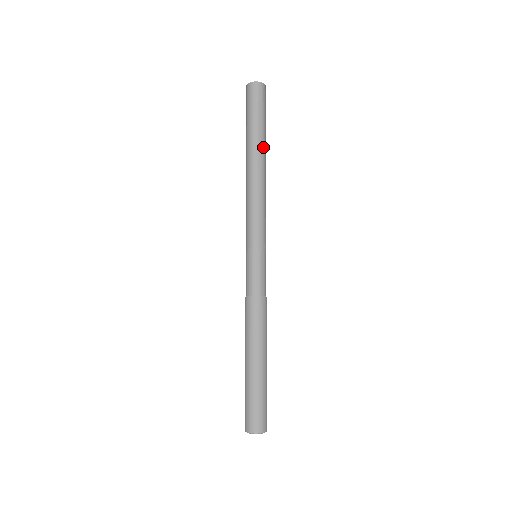
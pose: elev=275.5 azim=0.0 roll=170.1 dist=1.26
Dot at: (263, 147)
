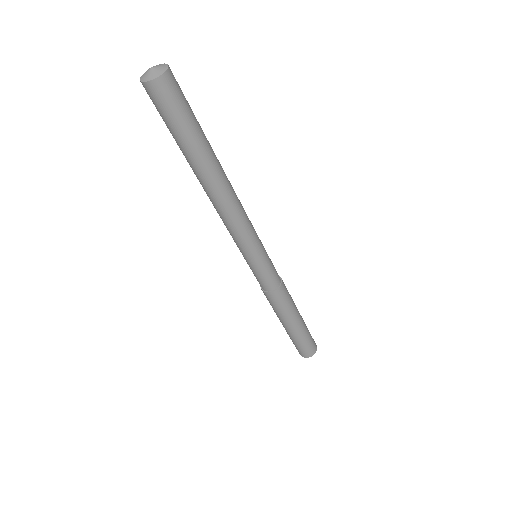
Dot at: (214, 155)
